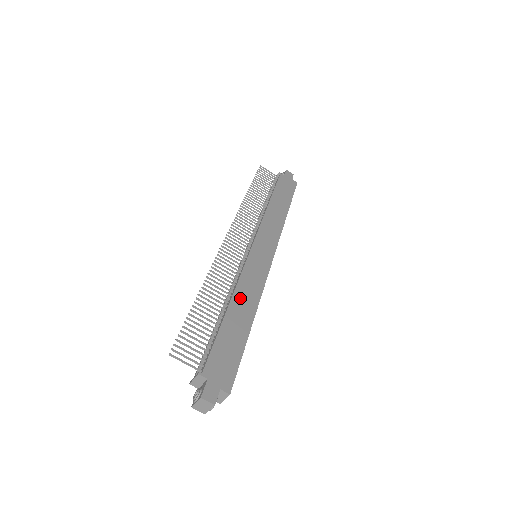
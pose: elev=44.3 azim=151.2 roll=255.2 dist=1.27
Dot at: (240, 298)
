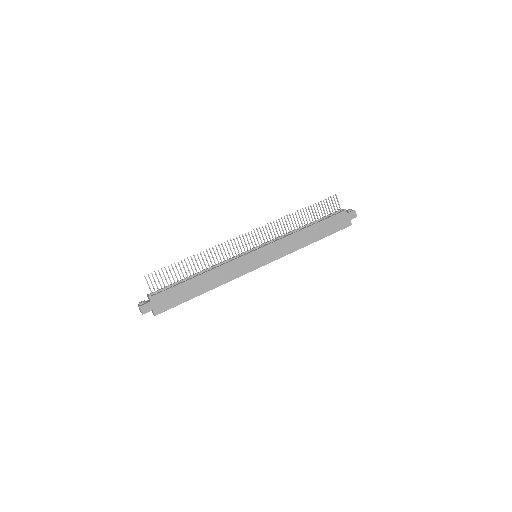
Dot at: (213, 275)
